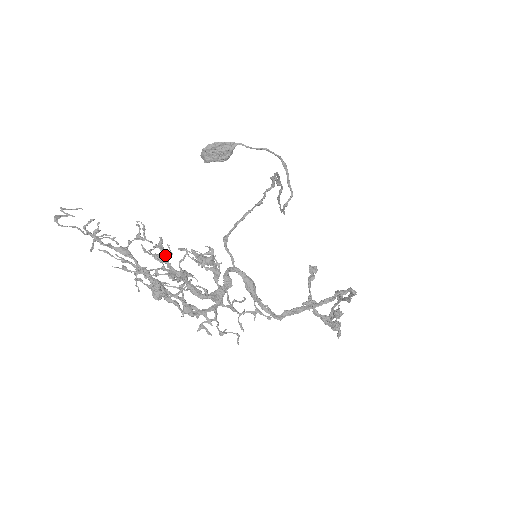
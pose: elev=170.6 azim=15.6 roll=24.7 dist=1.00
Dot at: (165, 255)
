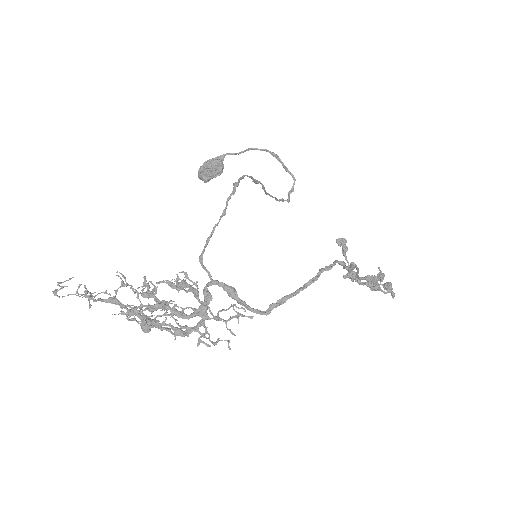
Dot at: (152, 291)
